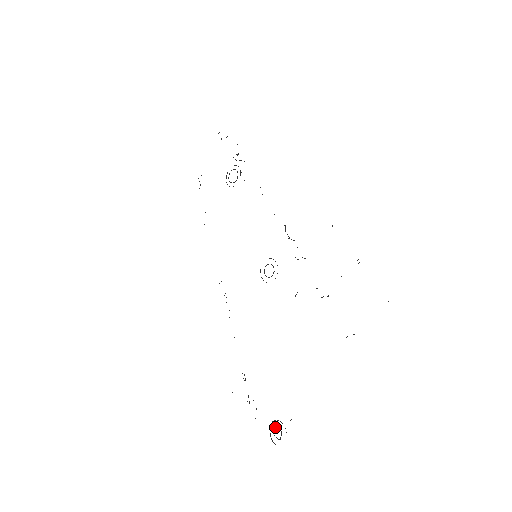
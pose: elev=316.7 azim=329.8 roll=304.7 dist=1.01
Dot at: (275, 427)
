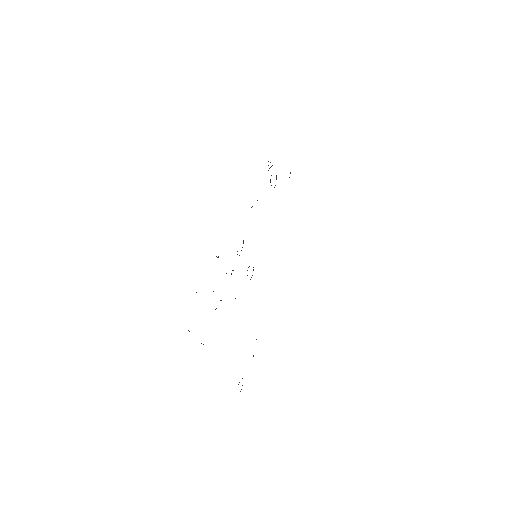
Dot at: occluded
